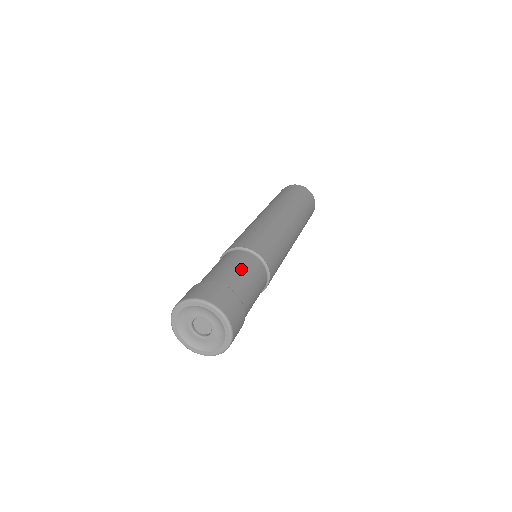
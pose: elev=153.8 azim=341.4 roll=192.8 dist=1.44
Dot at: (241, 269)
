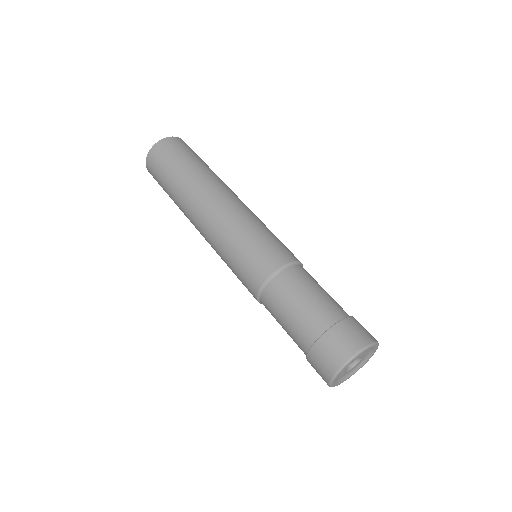
Dot at: (314, 291)
